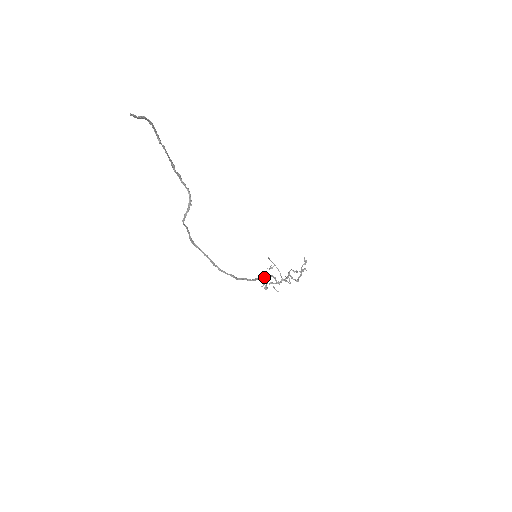
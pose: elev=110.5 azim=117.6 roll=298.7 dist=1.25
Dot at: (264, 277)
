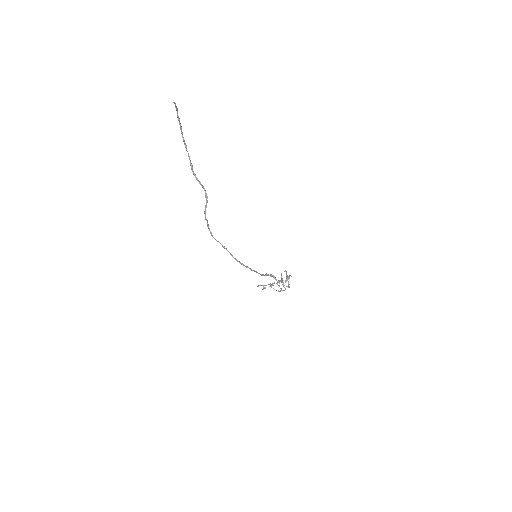
Dot at: (267, 275)
